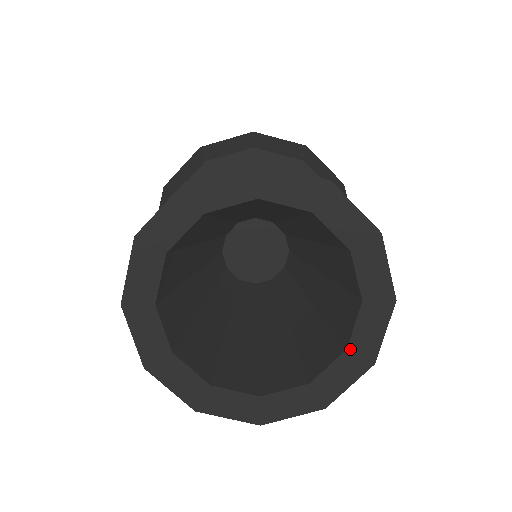
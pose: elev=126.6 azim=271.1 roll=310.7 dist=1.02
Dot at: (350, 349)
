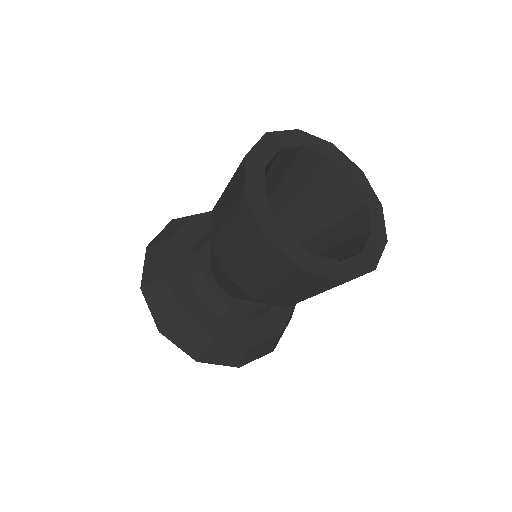
Dot at: (373, 232)
